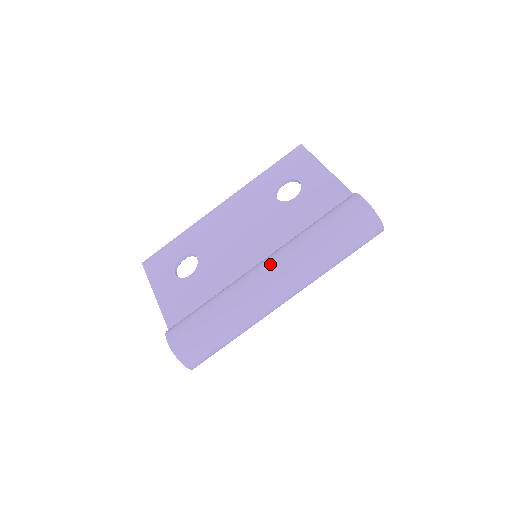
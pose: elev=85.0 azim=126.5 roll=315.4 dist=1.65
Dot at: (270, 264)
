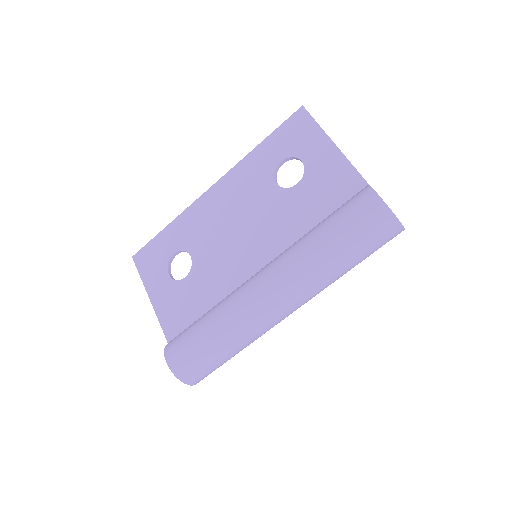
Dot at: (271, 278)
